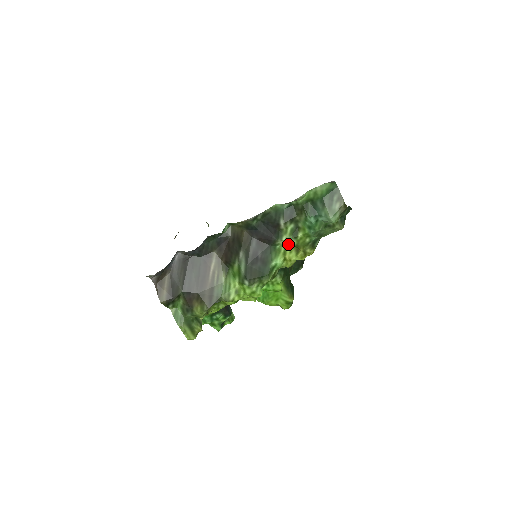
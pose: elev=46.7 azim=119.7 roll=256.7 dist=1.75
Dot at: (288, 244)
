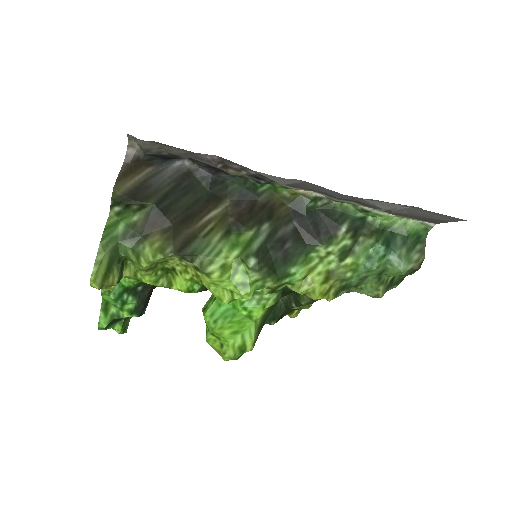
Dot at: (325, 261)
